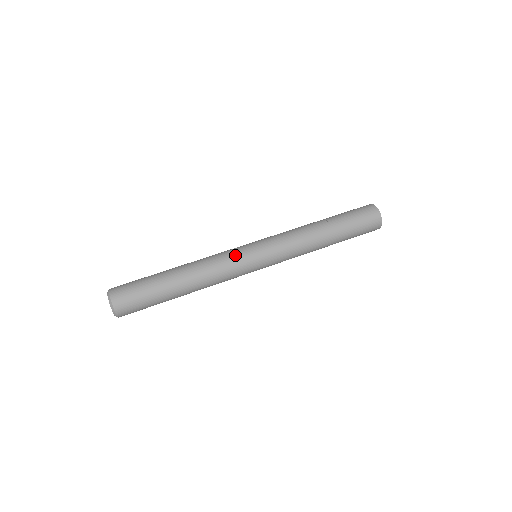
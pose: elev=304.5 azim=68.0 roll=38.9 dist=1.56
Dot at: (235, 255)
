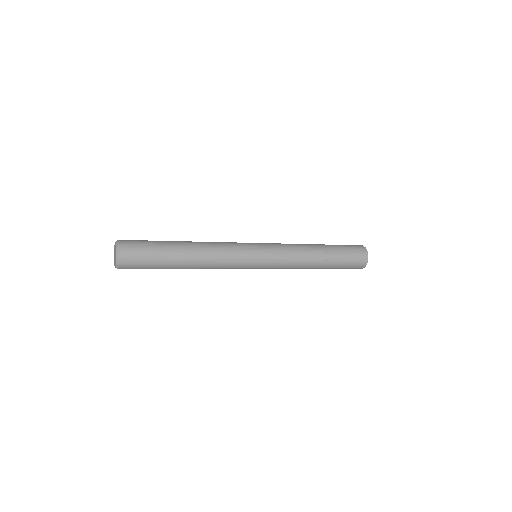
Dot at: occluded
